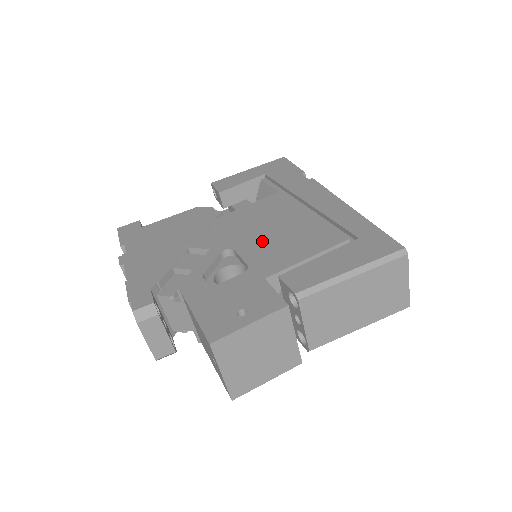
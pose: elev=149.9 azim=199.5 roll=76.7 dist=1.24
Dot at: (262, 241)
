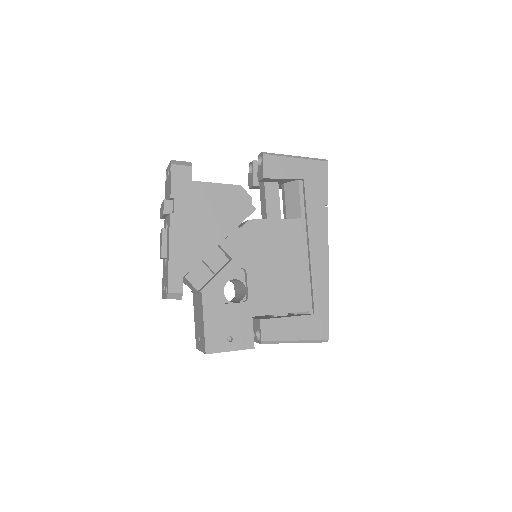
Dot at: (266, 276)
